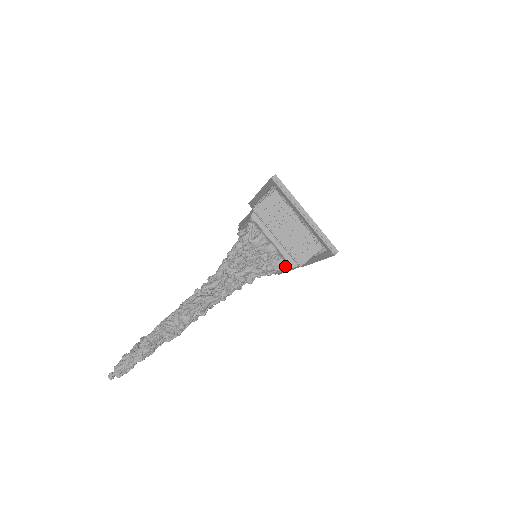
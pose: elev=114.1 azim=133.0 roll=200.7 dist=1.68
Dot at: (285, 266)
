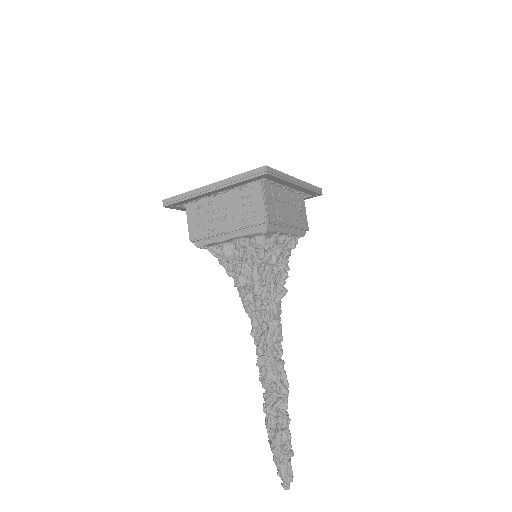
Dot at: (266, 236)
